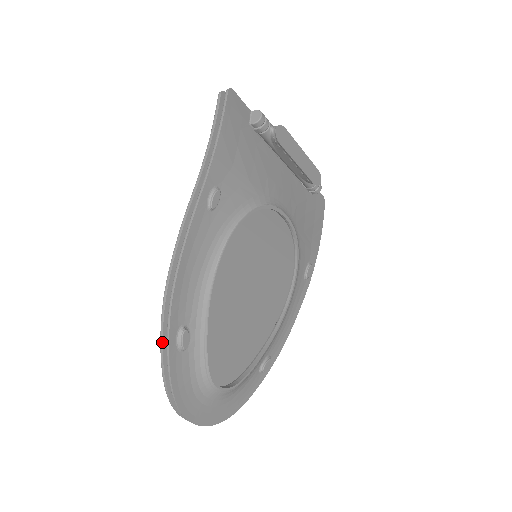
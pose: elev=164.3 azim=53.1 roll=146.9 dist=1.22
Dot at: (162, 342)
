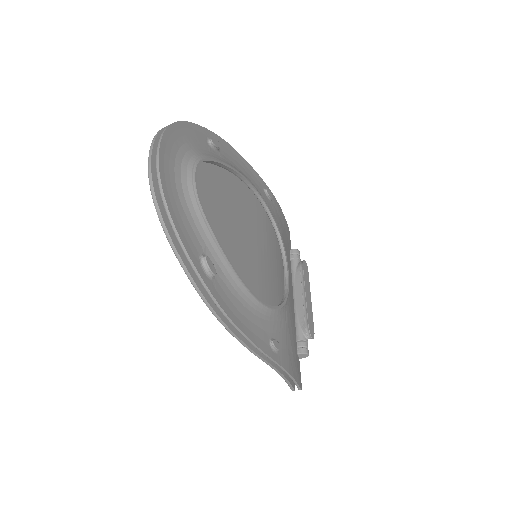
Dot at: occluded
